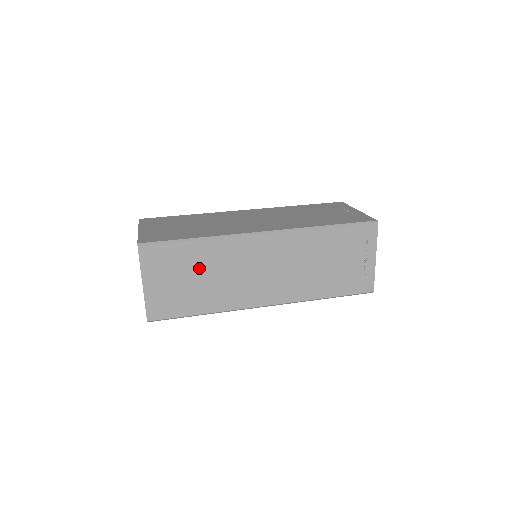
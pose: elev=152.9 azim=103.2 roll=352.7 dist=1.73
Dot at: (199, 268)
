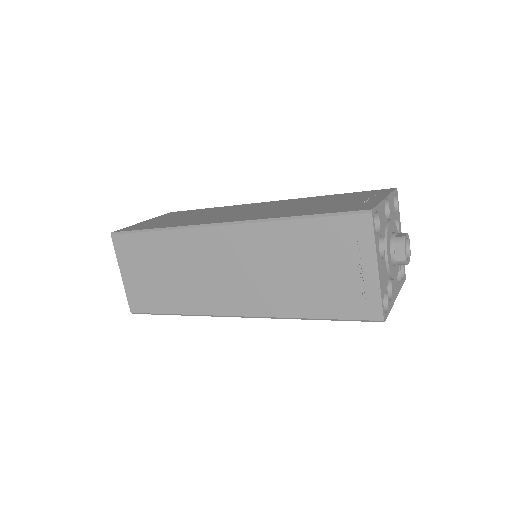
Dot at: (163, 262)
